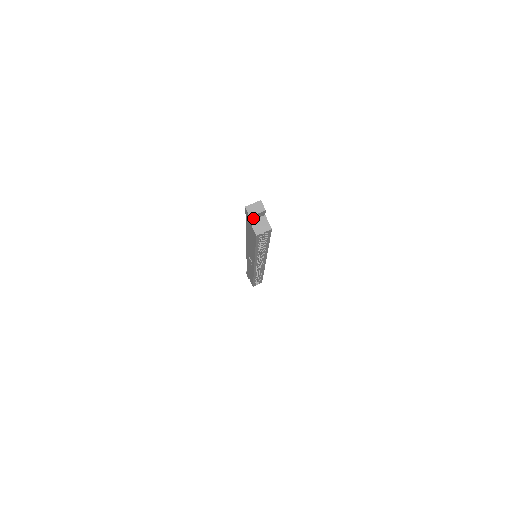
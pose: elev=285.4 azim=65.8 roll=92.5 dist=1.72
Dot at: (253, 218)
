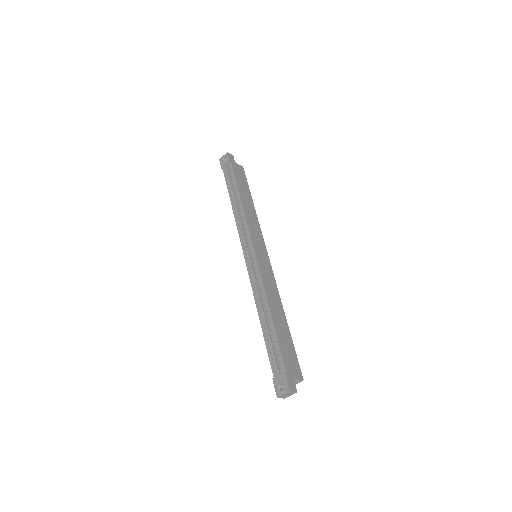
Dot at: occluded
